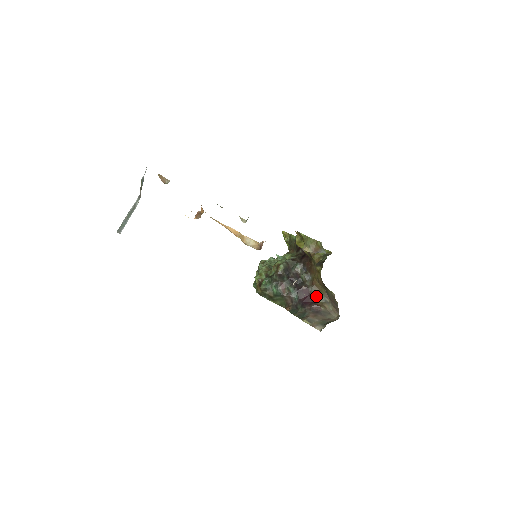
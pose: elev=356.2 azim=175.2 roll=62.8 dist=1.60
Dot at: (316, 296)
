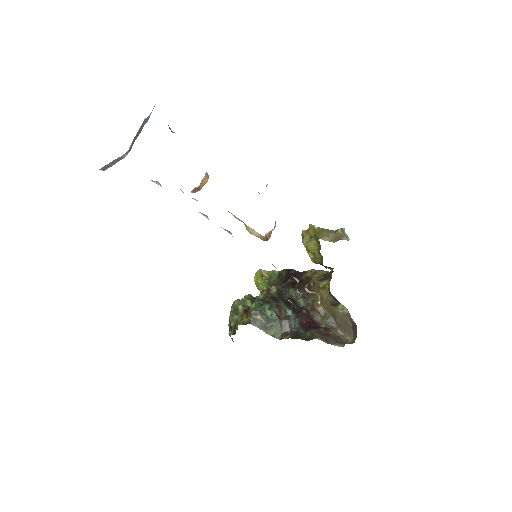
Dot at: (319, 321)
